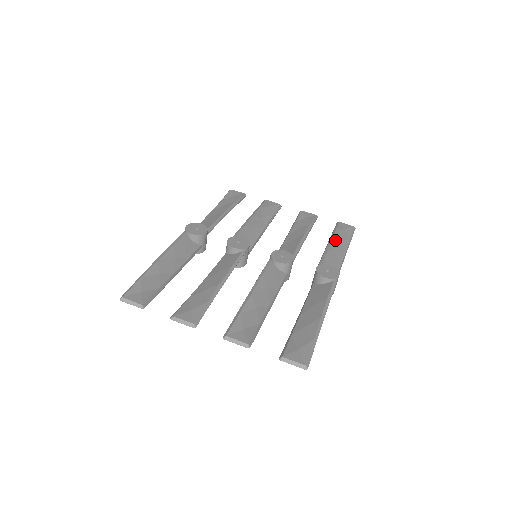
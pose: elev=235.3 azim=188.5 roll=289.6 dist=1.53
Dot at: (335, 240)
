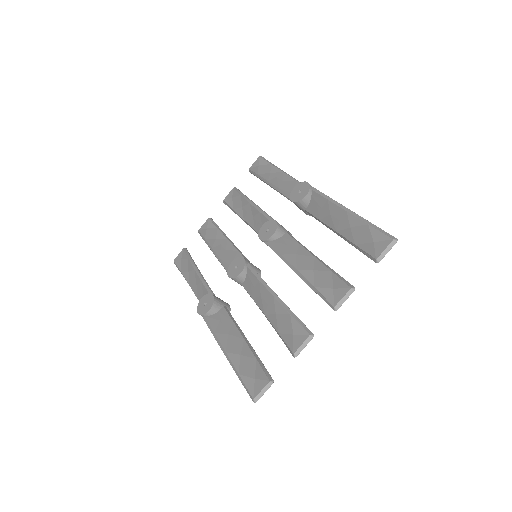
Dot at: (267, 177)
